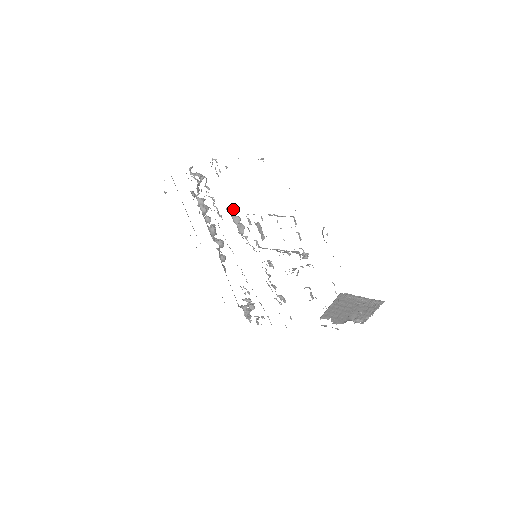
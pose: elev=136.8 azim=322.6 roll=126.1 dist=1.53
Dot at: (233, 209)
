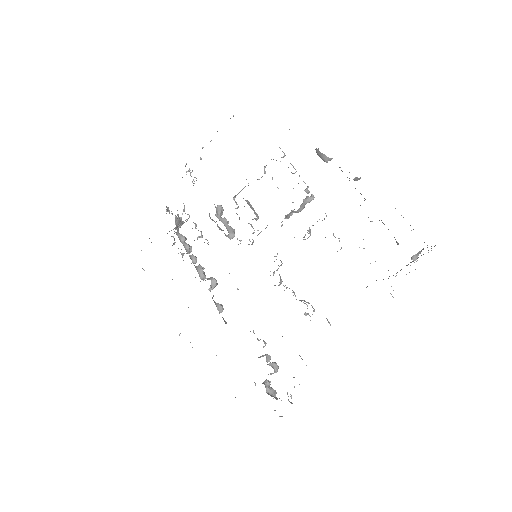
Dot at: (216, 208)
